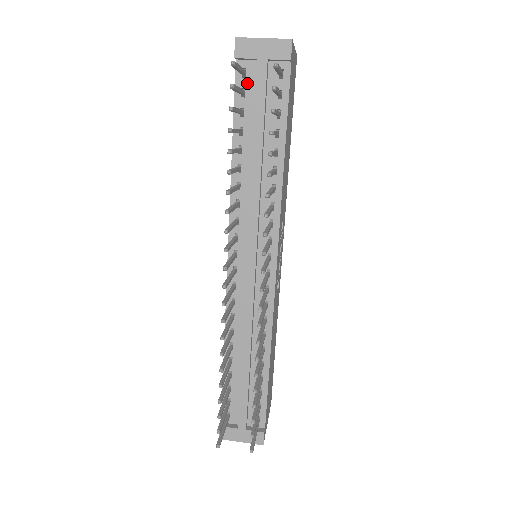
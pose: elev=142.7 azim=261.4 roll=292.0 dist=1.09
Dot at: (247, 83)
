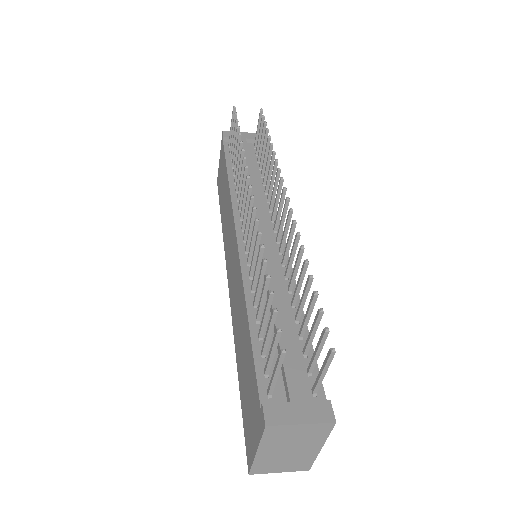
Dot at: occluded
